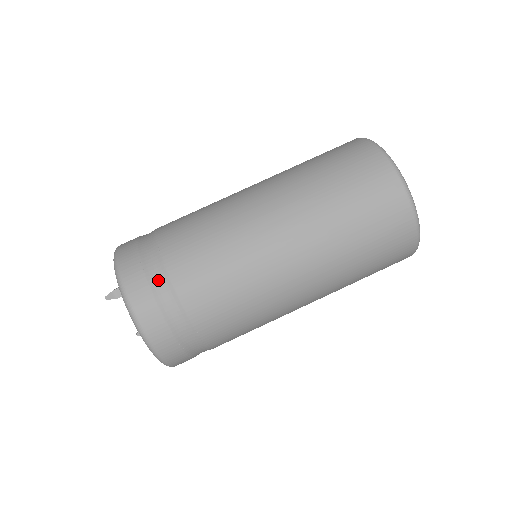
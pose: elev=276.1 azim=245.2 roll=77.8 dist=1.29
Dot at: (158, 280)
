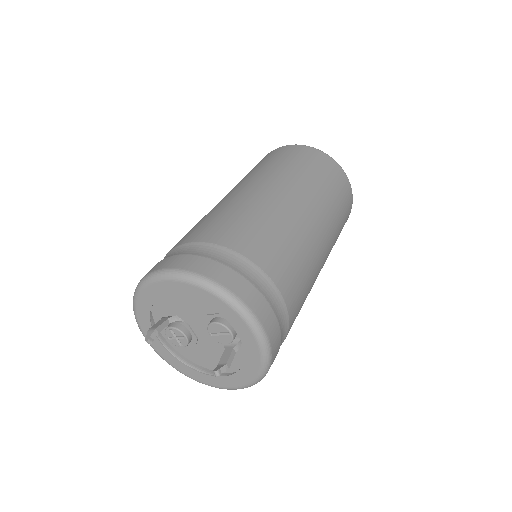
Dot at: occluded
